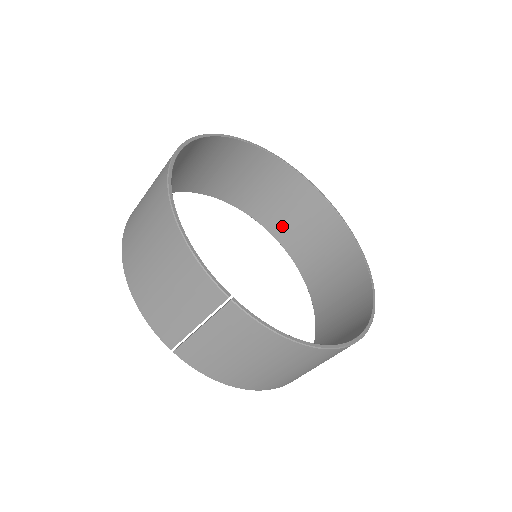
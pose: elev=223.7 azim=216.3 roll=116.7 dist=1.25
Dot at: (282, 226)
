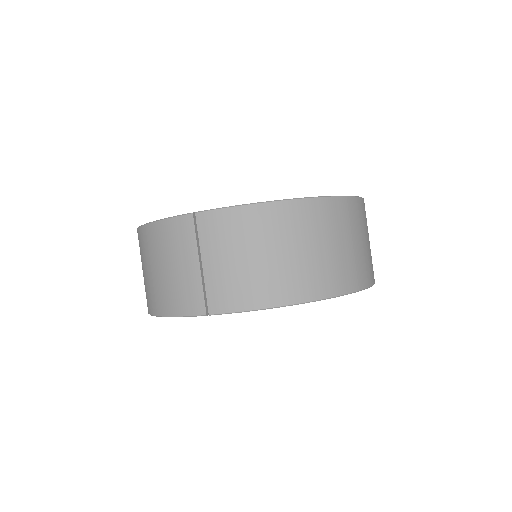
Dot at: occluded
